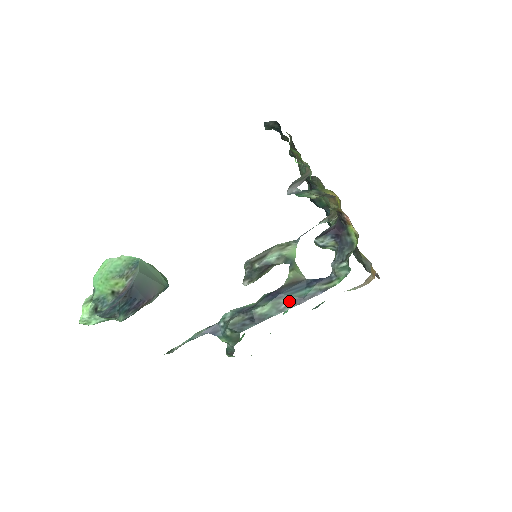
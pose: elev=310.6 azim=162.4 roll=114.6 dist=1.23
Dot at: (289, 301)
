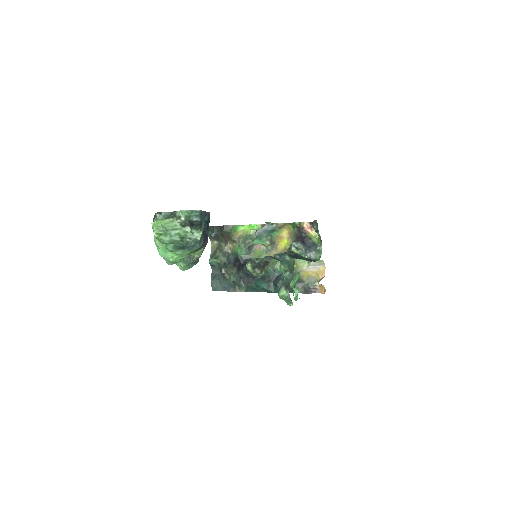
Dot at: (305, 258)
